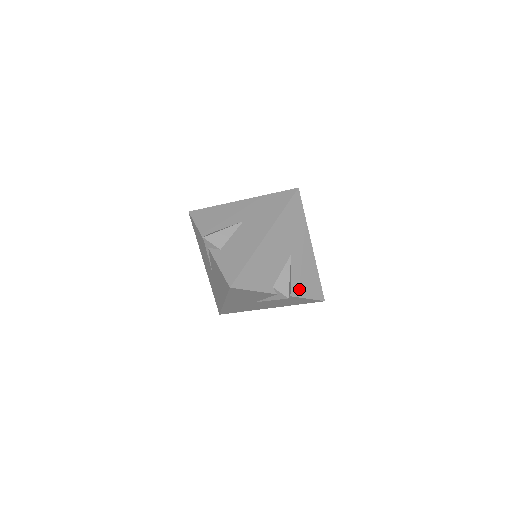
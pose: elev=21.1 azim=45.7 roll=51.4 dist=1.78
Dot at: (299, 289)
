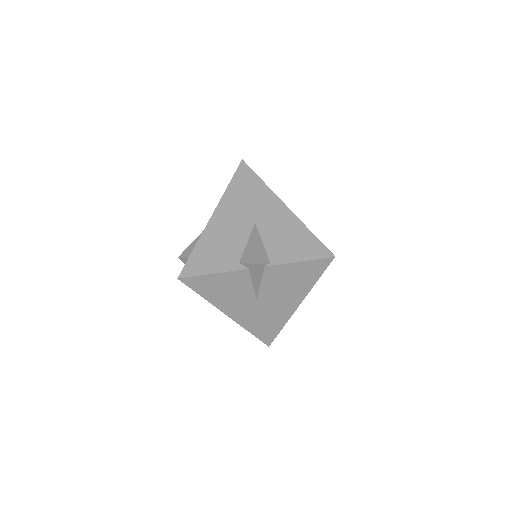
Dot at: (283, 254)
